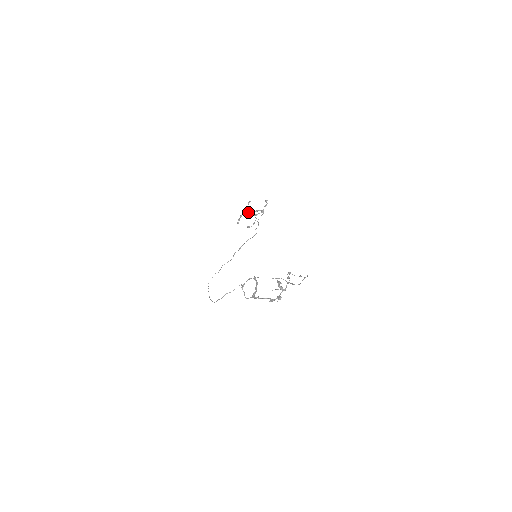
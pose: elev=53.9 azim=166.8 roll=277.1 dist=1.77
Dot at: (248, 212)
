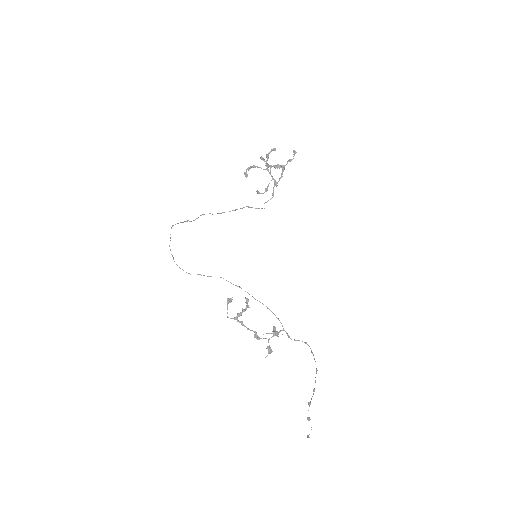
Dot at: (267, 169)
